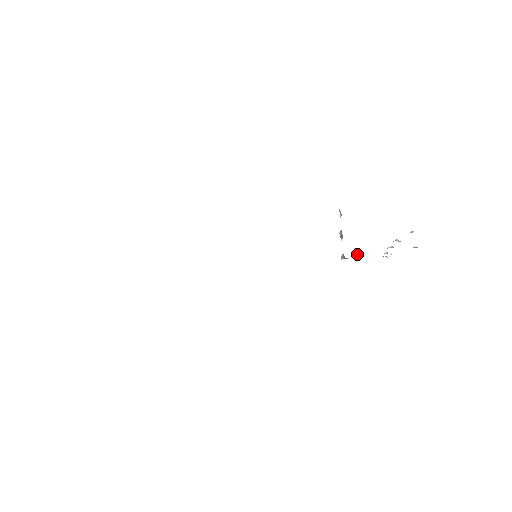
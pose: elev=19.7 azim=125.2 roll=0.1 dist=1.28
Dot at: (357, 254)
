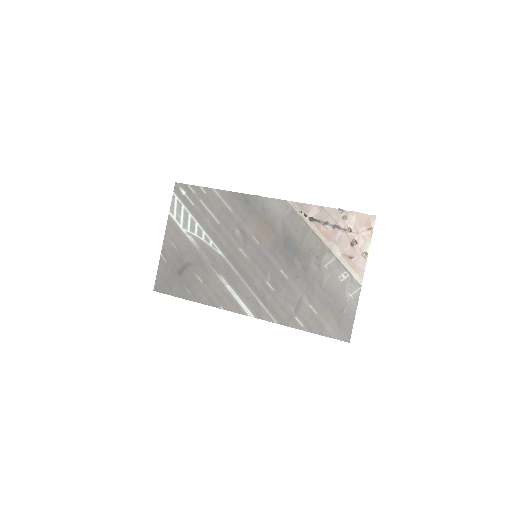
Dot at: (323, 227)
